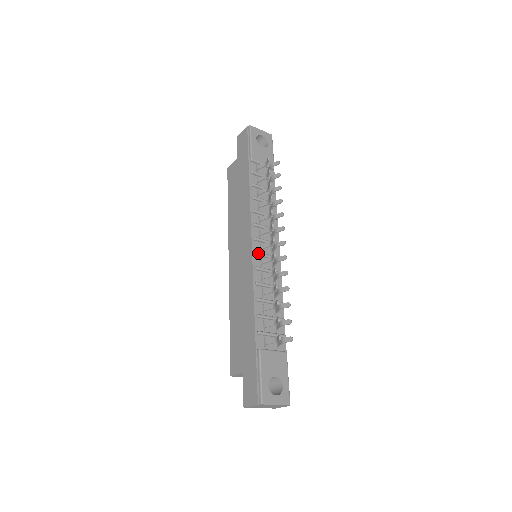
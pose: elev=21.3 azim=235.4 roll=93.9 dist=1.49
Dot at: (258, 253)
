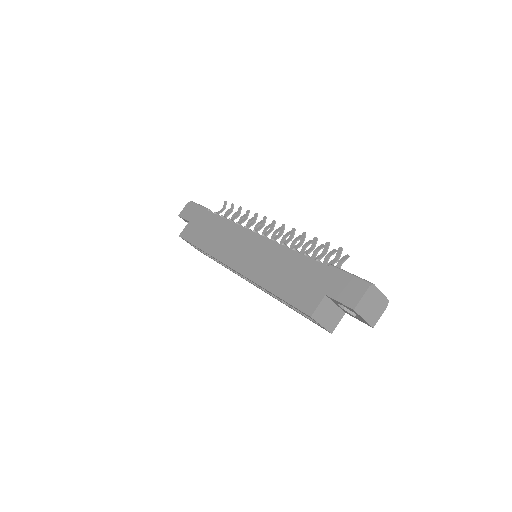
Dot at: (265, 235)
